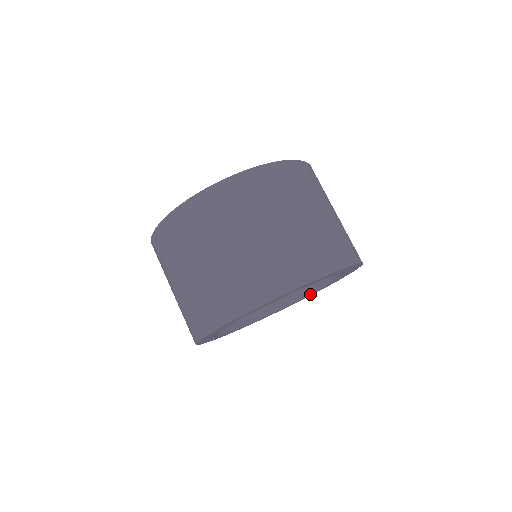
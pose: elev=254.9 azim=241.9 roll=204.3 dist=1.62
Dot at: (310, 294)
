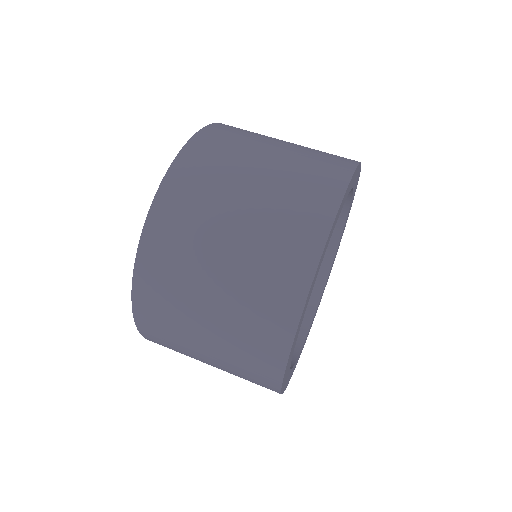
Dot at: (338, 245)
